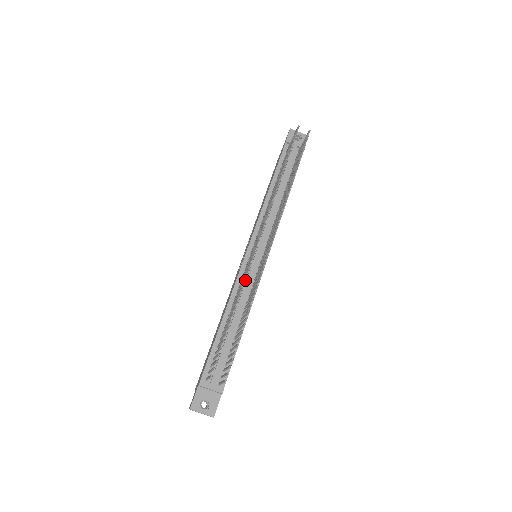
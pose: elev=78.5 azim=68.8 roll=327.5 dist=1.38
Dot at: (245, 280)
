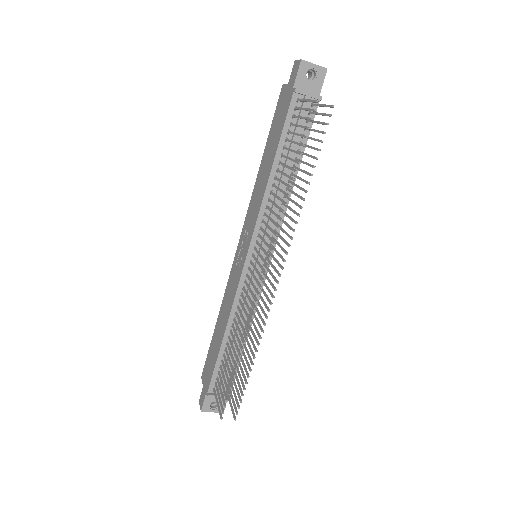
Dot at: (249, 329)
